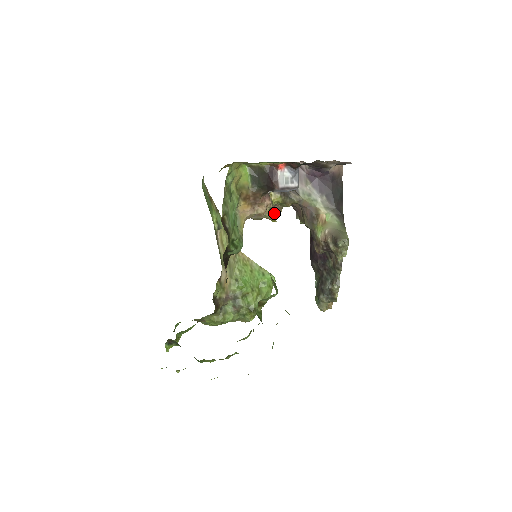
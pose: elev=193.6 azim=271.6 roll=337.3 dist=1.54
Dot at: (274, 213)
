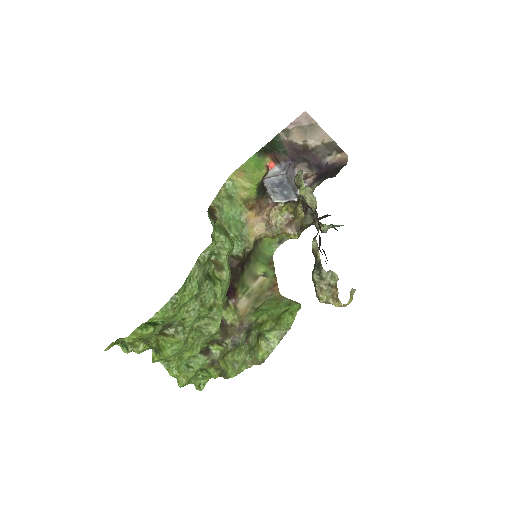
Dot at: (288, 224)
